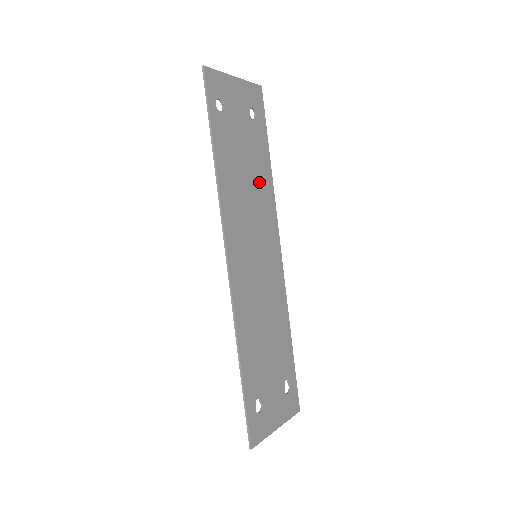
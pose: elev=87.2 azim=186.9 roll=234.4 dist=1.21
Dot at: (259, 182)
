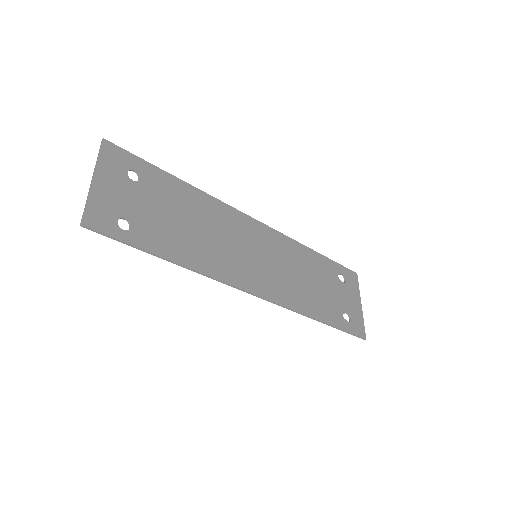
Dot at: (199, 211)
